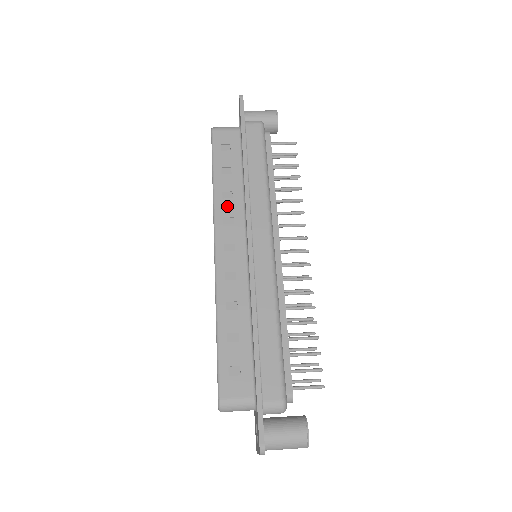
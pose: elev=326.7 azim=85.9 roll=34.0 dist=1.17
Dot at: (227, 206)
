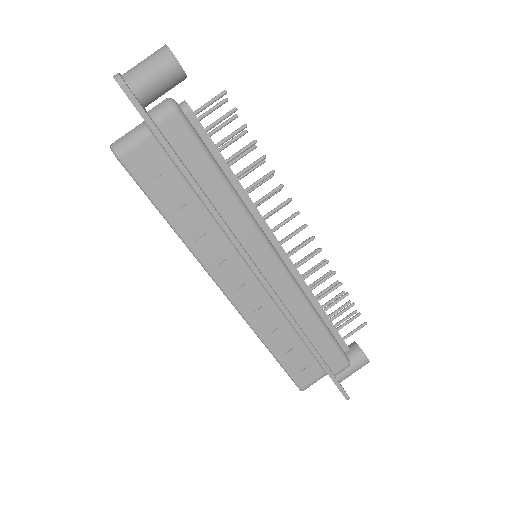
Dot at: (207, 246)
